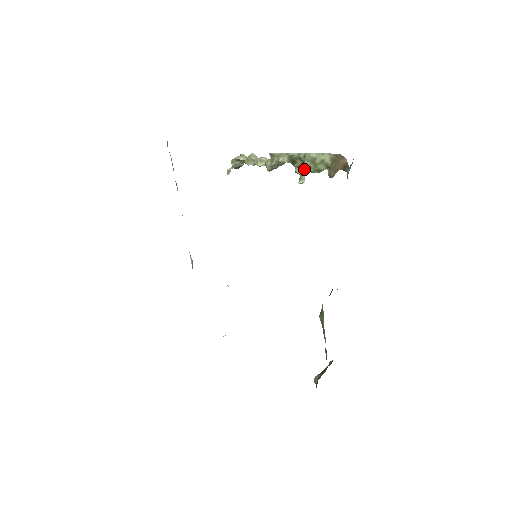
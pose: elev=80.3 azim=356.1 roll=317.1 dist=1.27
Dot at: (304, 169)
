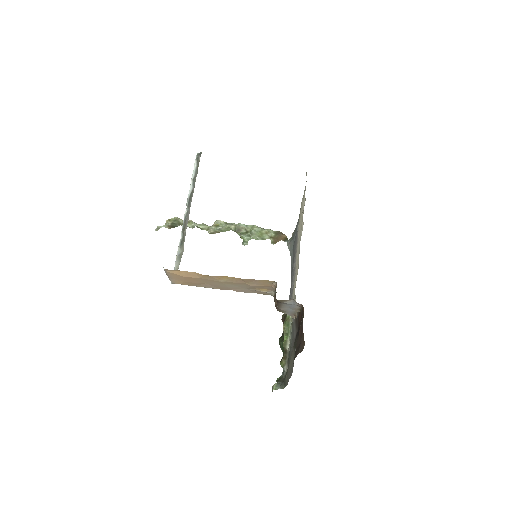
Dot at: (249, 236)
